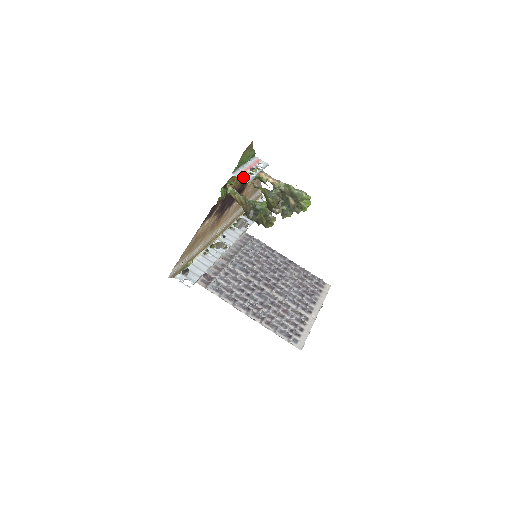
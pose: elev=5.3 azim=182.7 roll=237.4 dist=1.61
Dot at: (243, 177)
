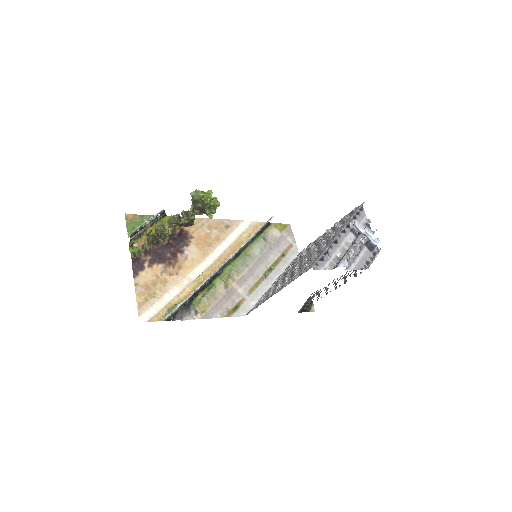
Dot at: (134, 232)
